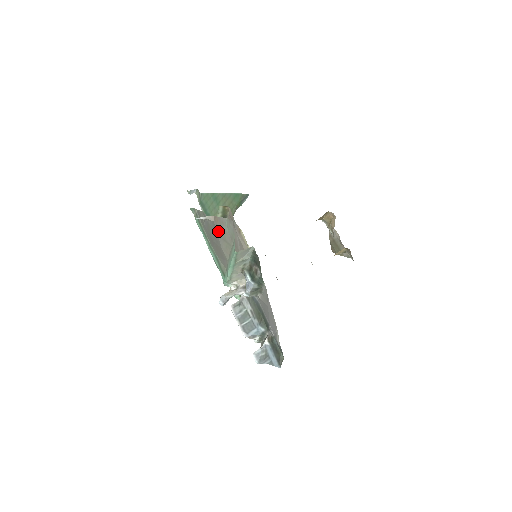
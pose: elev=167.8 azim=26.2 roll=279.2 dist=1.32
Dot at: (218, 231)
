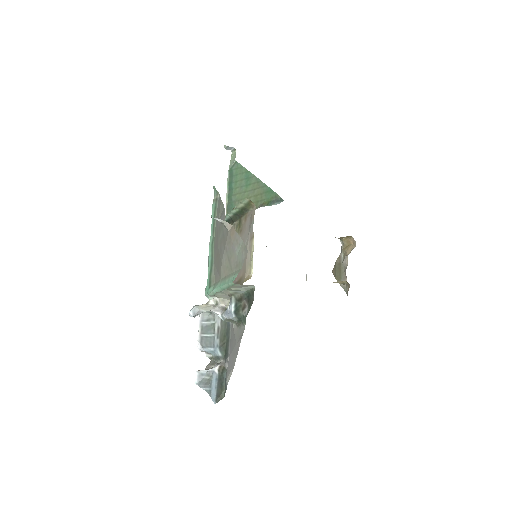
Dot at: (228, 244)
